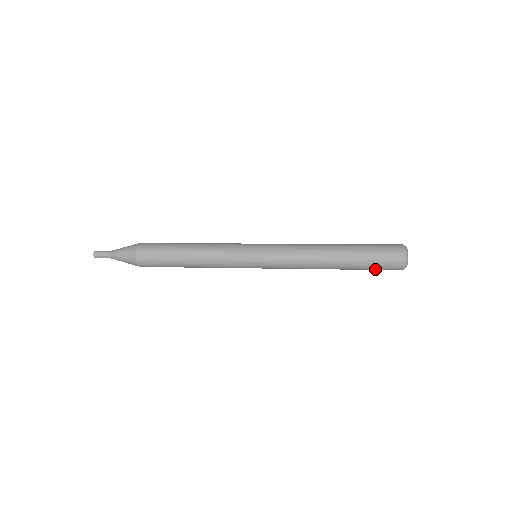
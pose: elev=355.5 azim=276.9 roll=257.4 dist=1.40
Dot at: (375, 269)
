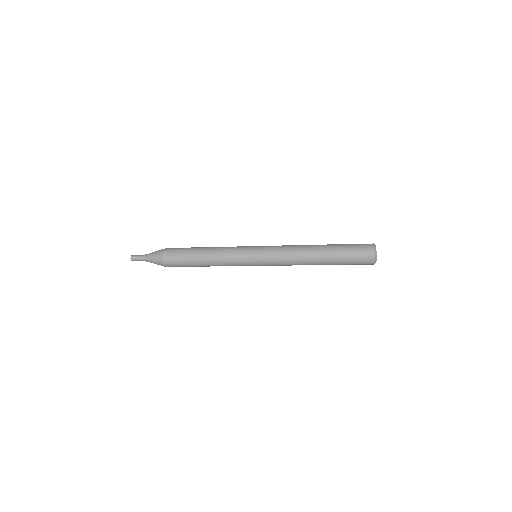
Dot at: (351, 259)
